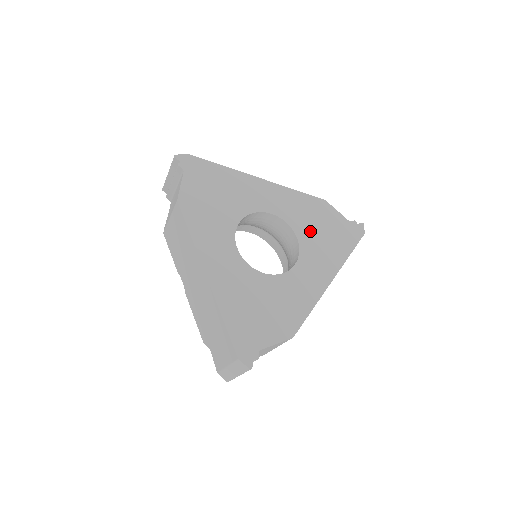
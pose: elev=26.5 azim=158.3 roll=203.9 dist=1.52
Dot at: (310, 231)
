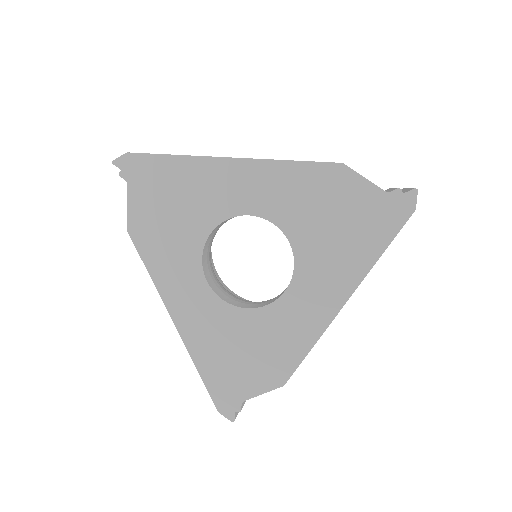
Dot at: (312, 229)
